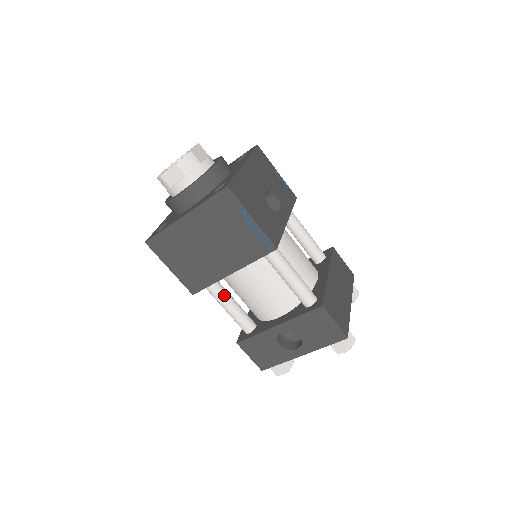
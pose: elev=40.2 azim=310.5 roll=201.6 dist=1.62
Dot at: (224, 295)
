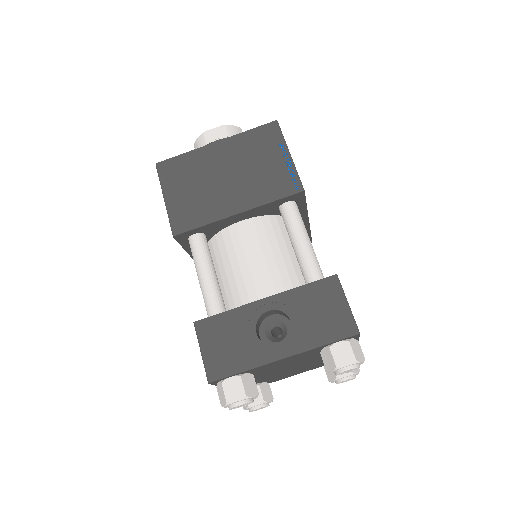
Dot at: (209, 256)
